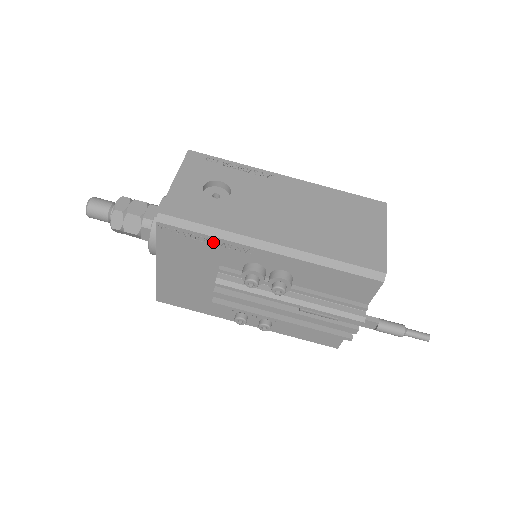
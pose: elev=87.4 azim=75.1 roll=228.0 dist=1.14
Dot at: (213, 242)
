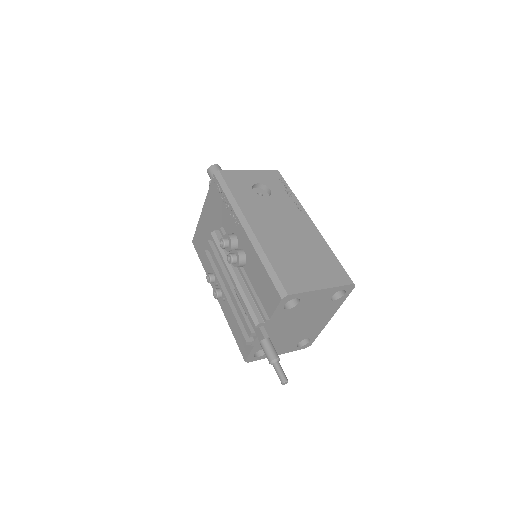
Dot at: (227, 205)
